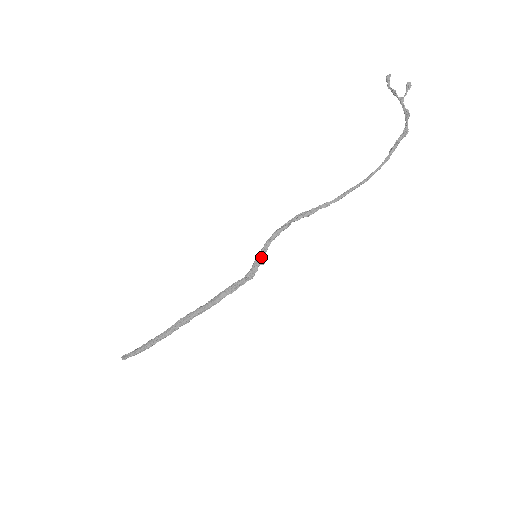
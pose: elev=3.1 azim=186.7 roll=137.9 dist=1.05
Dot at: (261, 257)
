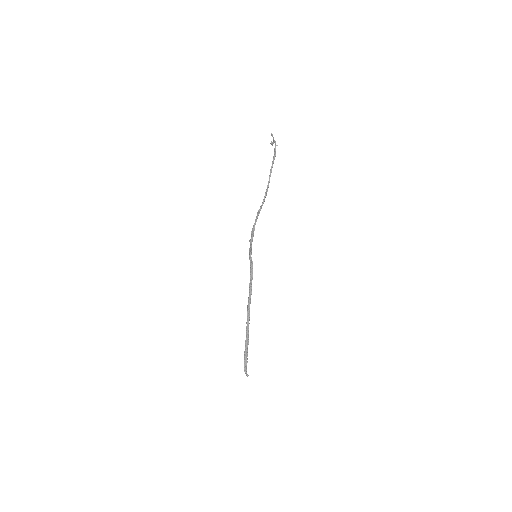
Dot at: (250, 251)
